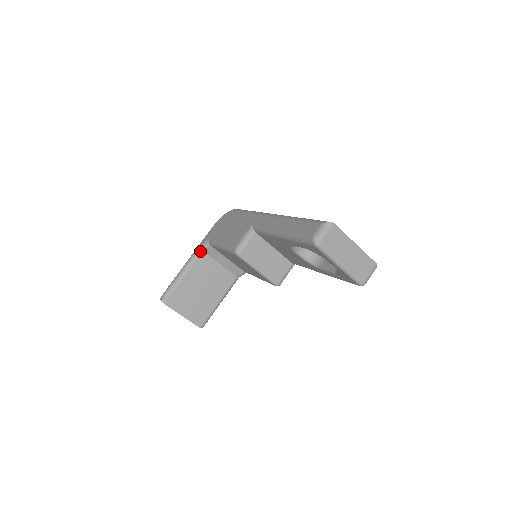
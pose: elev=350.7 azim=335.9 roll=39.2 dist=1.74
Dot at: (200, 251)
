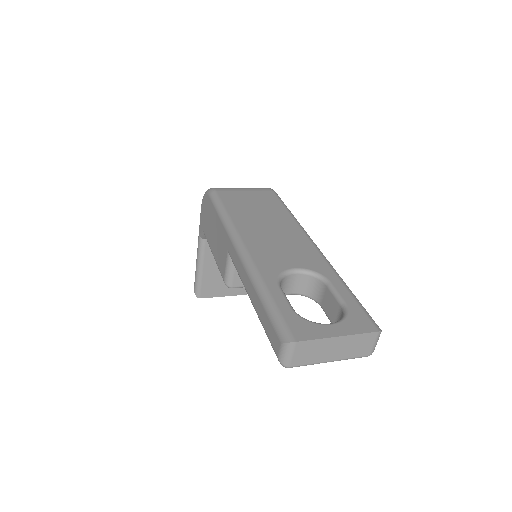
Dot at: (203, 241)
